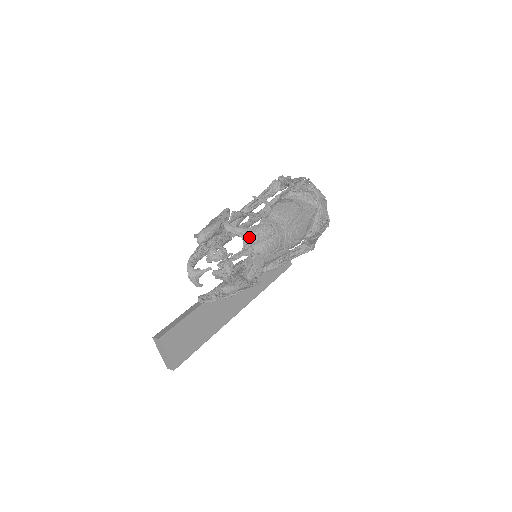
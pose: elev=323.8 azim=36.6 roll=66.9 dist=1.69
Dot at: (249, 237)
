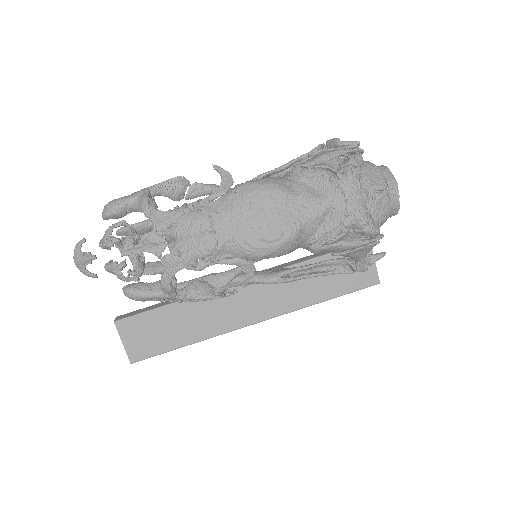
Dot at: (162, 226)
